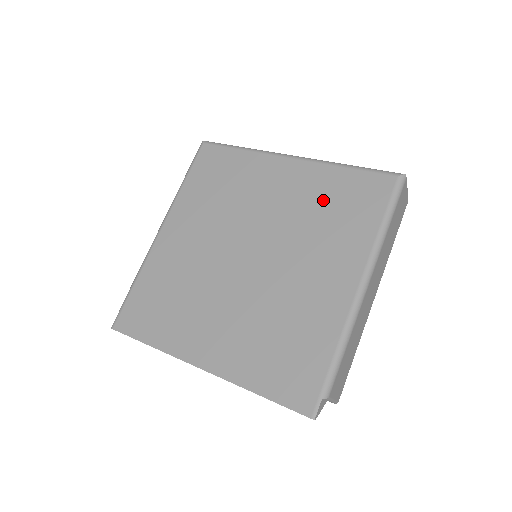
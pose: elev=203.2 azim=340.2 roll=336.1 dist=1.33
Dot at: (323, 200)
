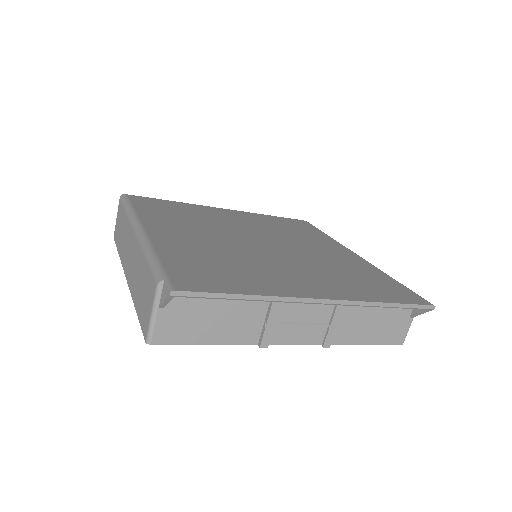
Dot at: (277, 224)
